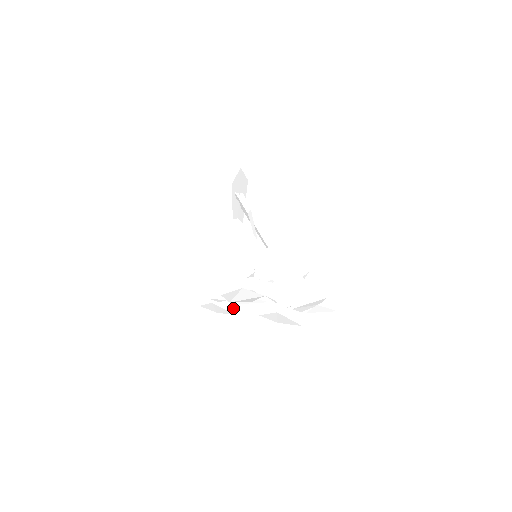
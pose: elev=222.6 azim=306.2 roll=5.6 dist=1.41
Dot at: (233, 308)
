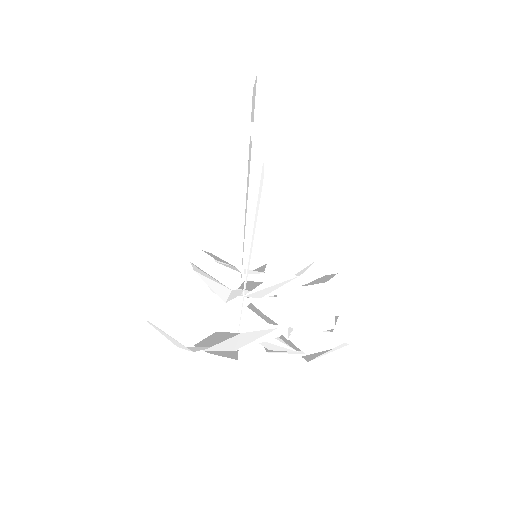
Dot at: occluded
